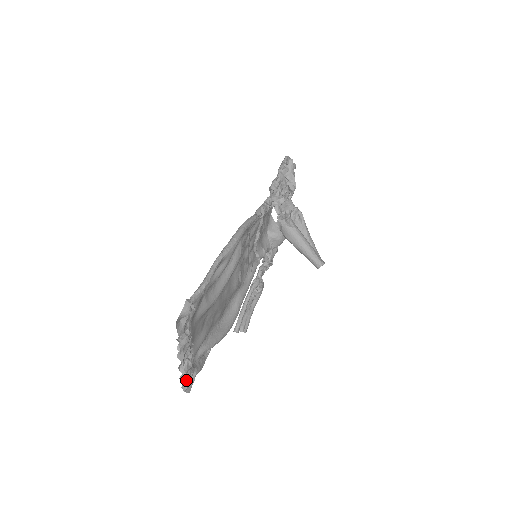
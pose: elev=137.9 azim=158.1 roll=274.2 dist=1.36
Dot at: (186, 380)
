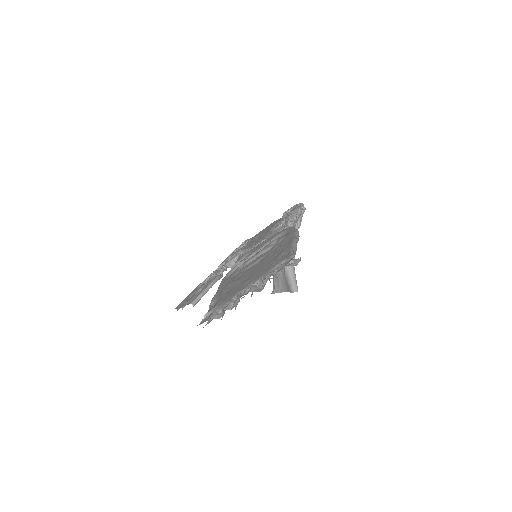
Dot at: occluded
